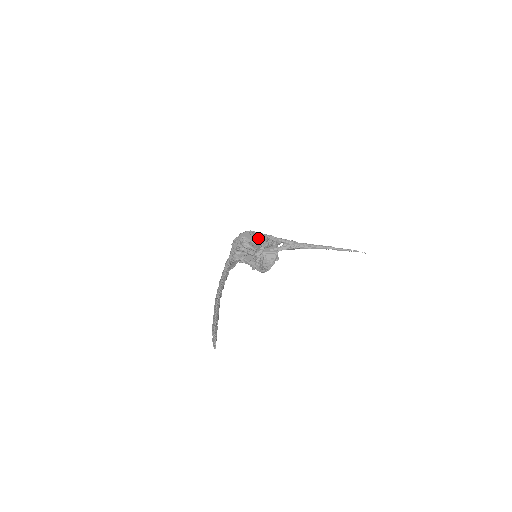
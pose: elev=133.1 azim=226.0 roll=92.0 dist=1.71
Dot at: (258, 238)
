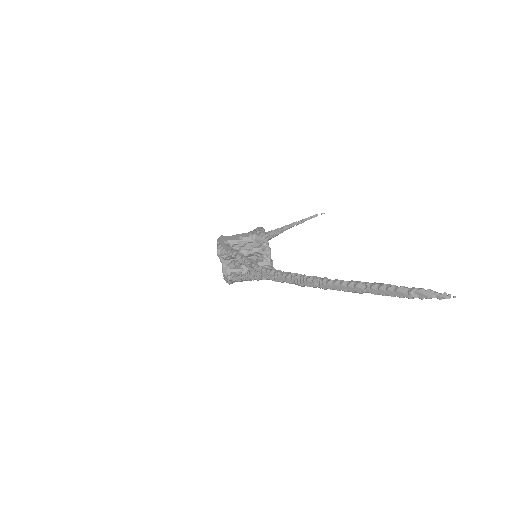
Dot at: (243, 234)
